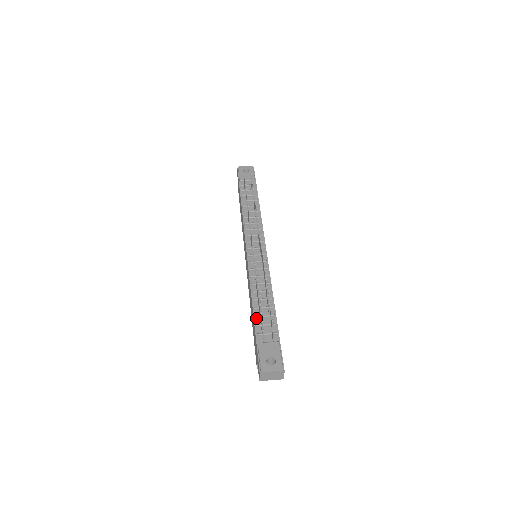
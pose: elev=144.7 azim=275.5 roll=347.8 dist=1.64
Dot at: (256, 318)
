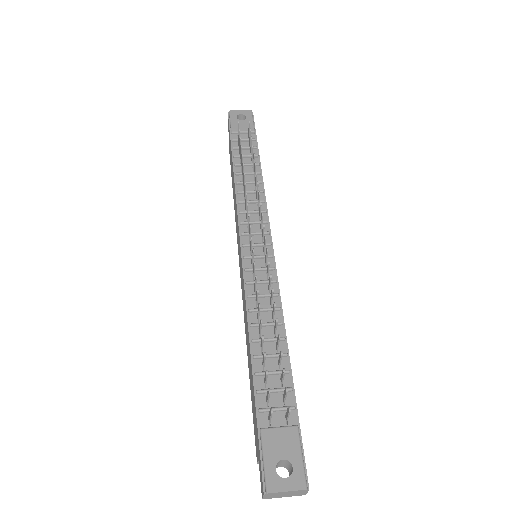
Dot at: (257, 376)
